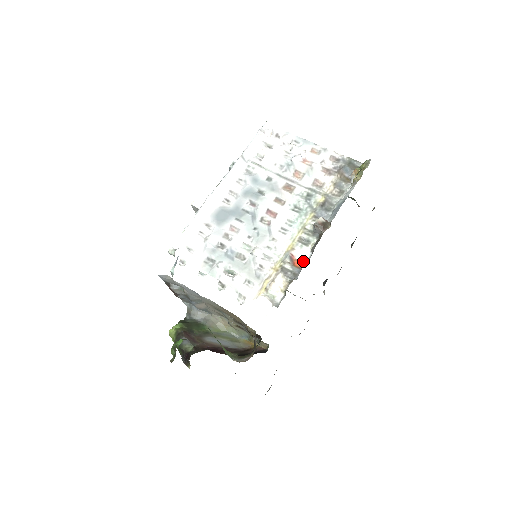
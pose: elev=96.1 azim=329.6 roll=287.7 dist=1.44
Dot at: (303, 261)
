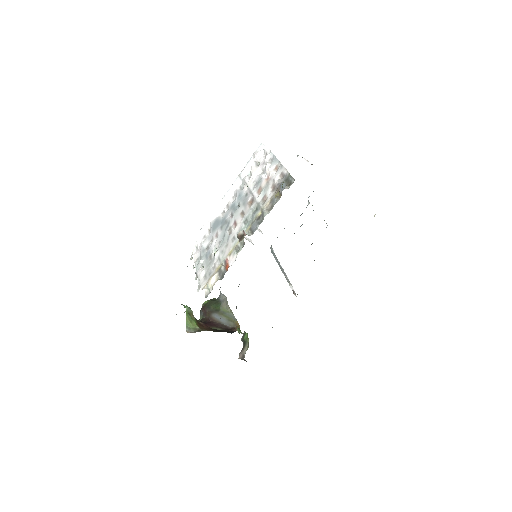
Dot at: (230, 265)
